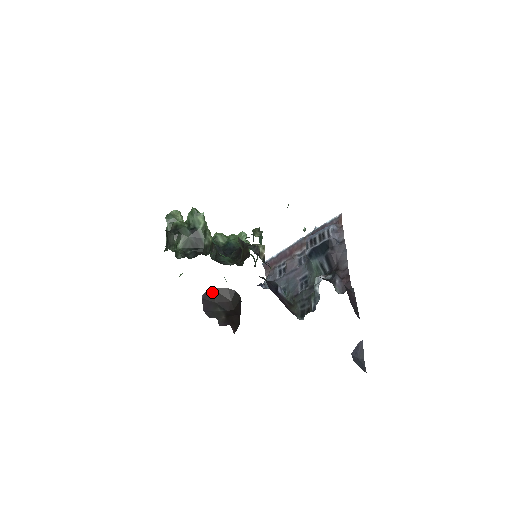
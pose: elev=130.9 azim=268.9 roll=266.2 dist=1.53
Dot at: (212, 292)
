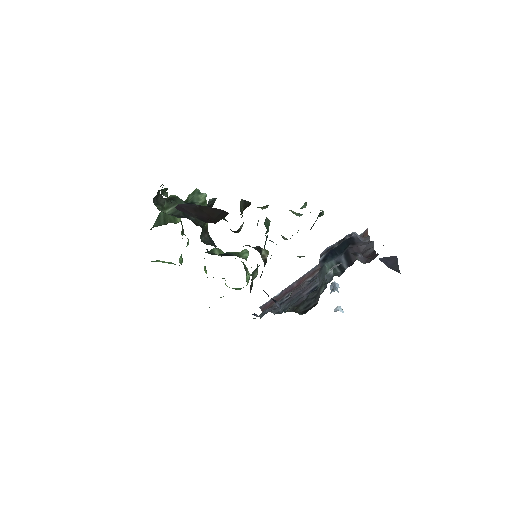
Dot at: (193, 206)
